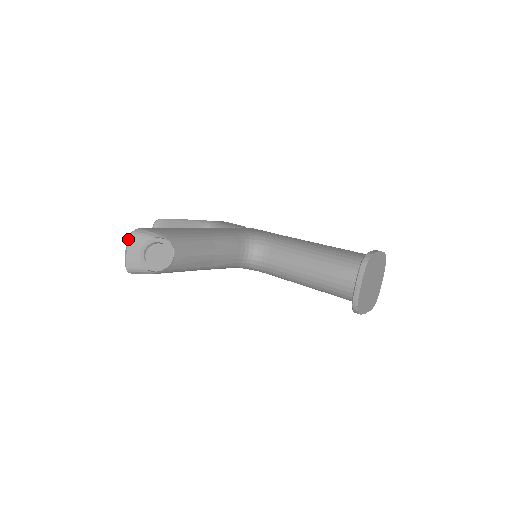
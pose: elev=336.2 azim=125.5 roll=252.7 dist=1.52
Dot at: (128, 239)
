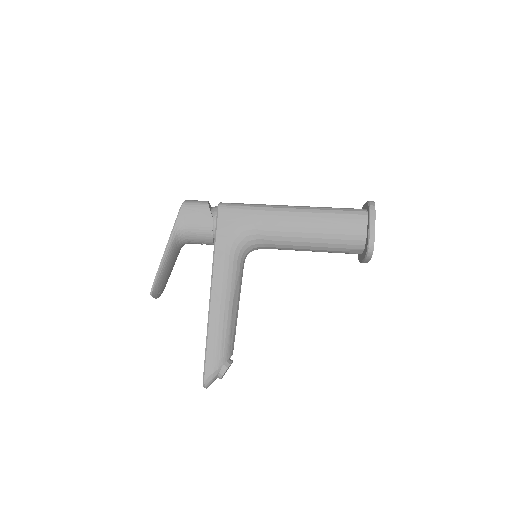
Dot at: occluded
